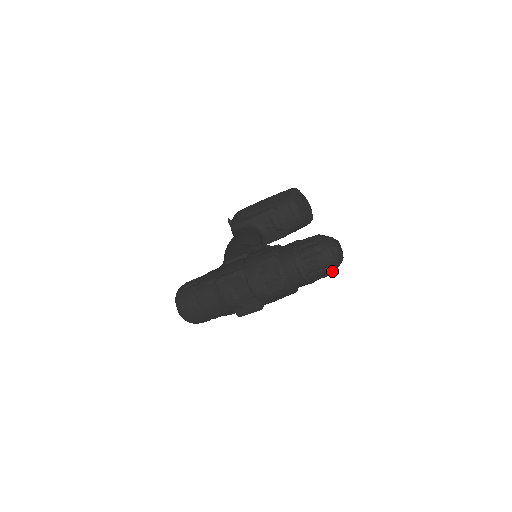
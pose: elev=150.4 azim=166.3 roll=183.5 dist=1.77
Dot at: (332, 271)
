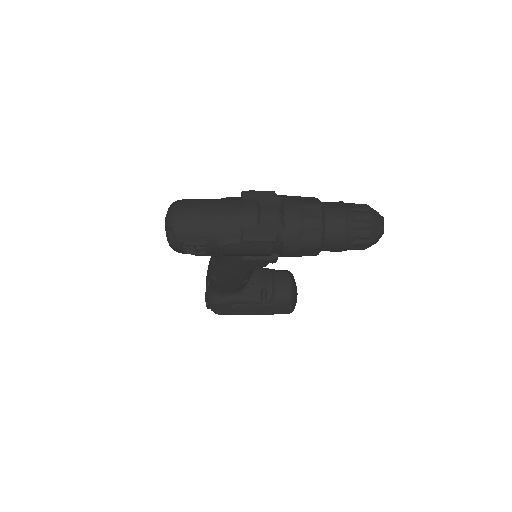
Dot at: (373, 232)
